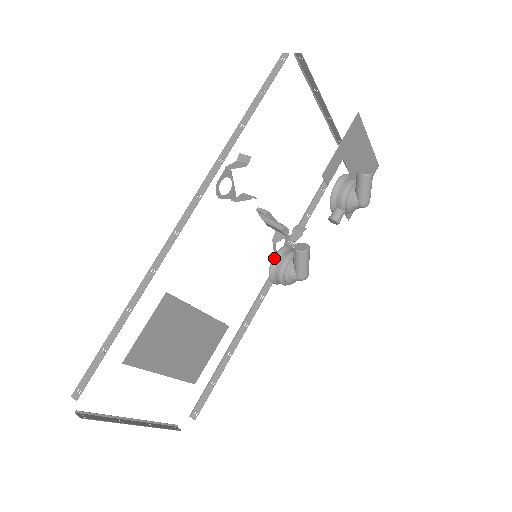
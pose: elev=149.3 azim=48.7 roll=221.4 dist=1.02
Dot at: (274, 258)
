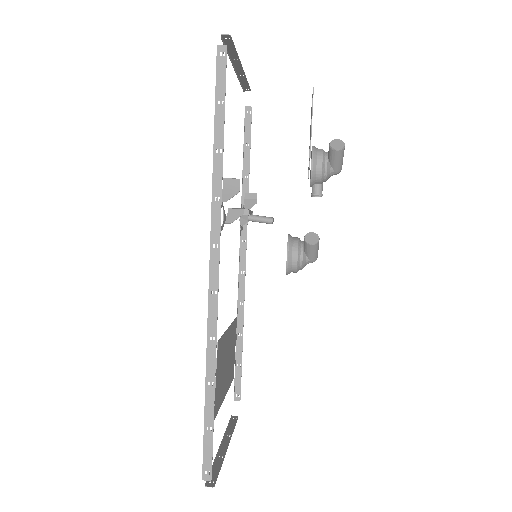
Dot at: (288, 257)
